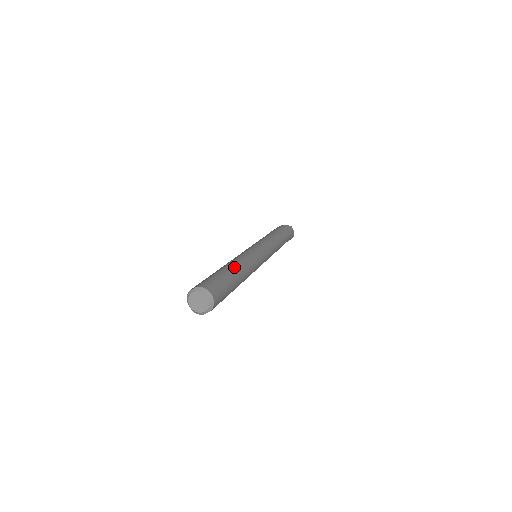
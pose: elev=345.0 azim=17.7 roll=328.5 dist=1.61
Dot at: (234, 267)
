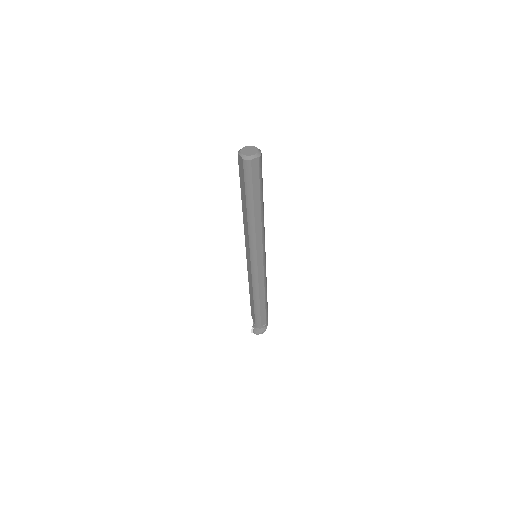
Dot at: occluded
